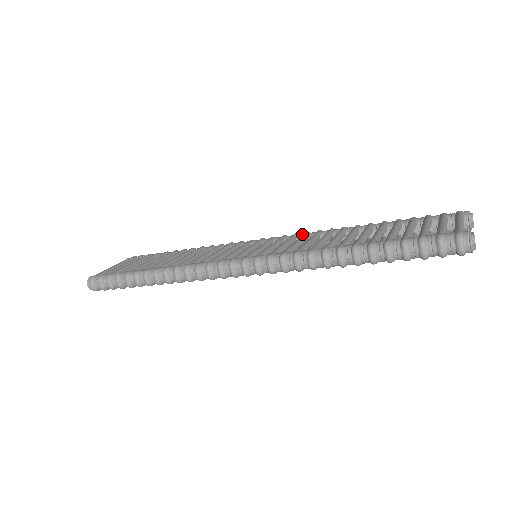
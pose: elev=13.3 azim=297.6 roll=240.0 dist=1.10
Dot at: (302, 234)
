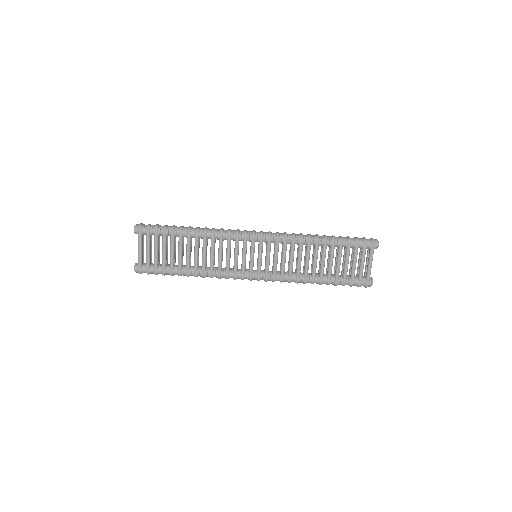
Dot at: occluded
